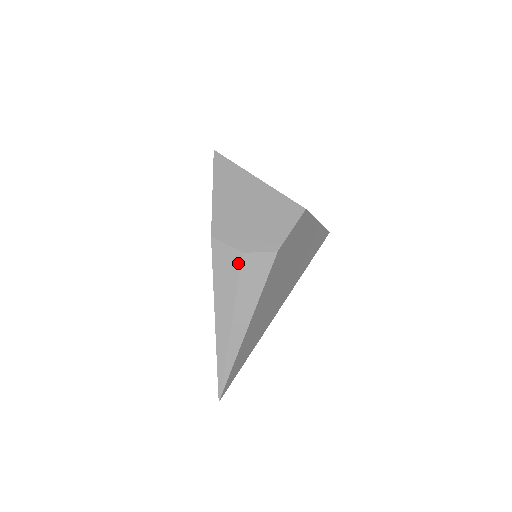
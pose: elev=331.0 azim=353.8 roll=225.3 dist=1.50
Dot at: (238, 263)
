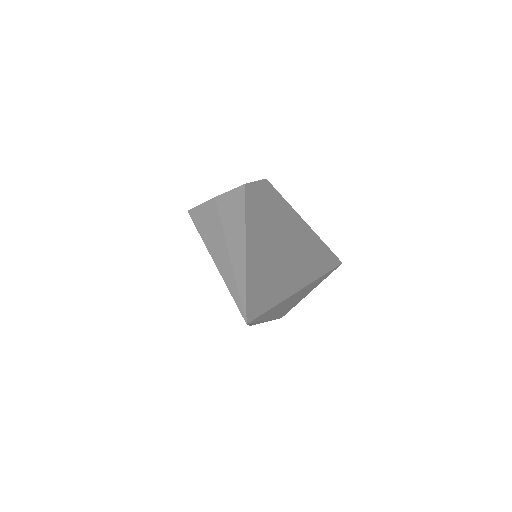
Dot at: (214, 206)
